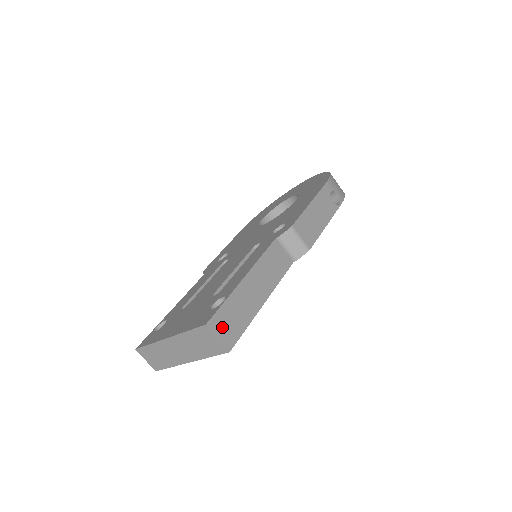
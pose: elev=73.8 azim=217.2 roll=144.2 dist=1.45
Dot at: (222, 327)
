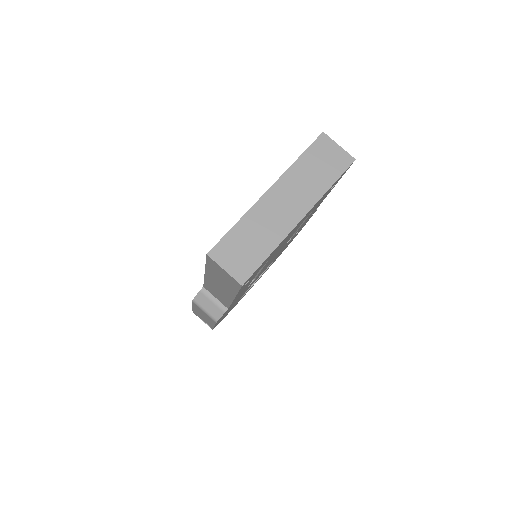
Dot at: occluded
